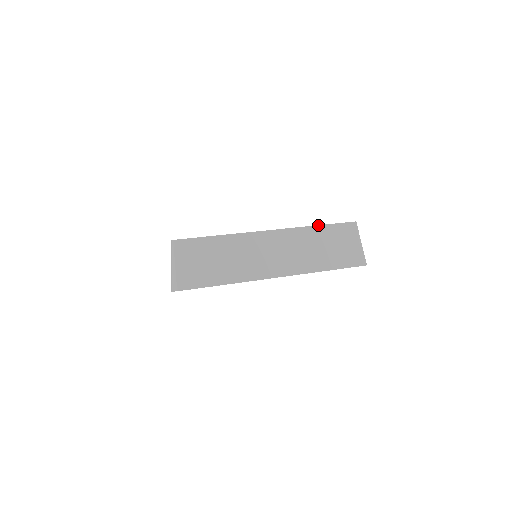
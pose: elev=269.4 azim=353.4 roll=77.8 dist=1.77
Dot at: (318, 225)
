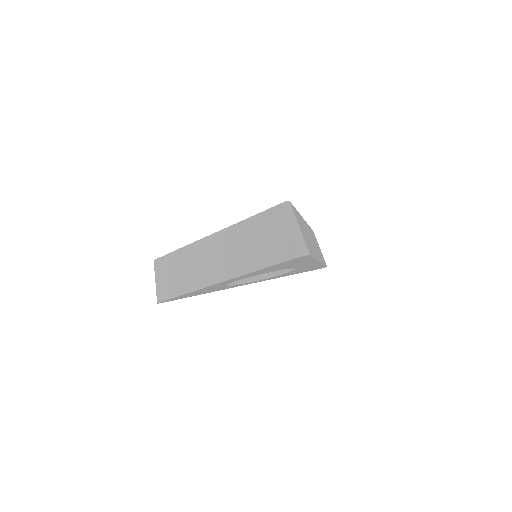
Dot at: (309, 226)
